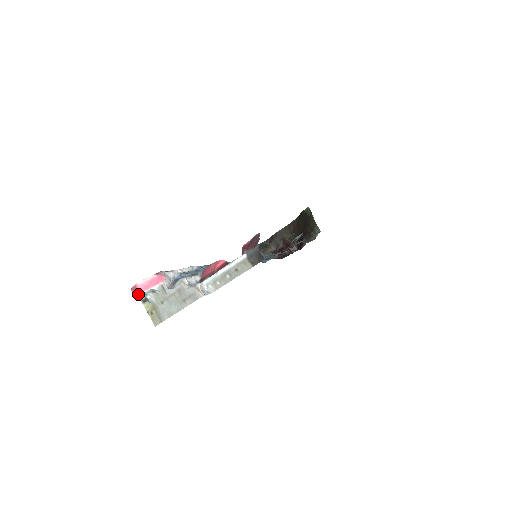
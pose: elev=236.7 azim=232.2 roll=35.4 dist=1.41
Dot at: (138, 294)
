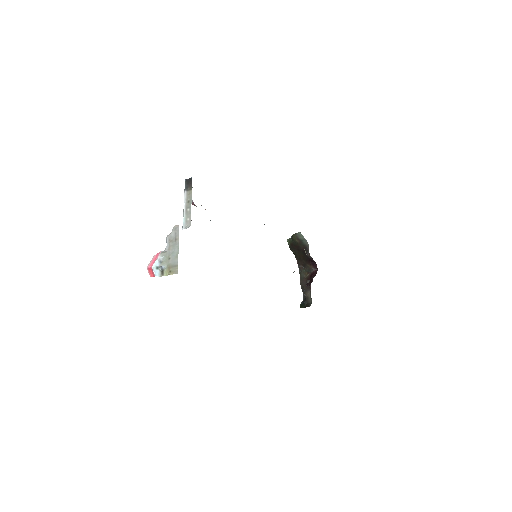
Dot at: (152, 269)
